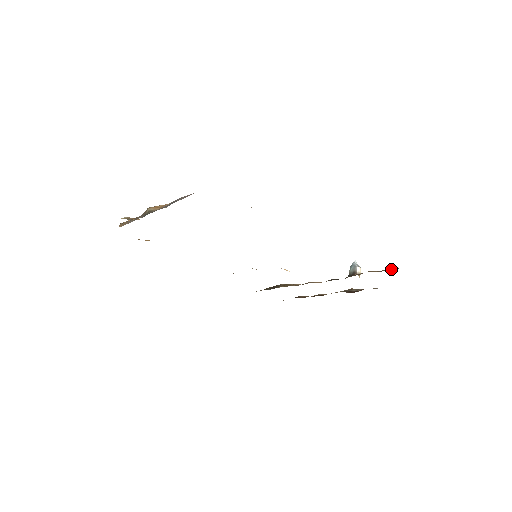
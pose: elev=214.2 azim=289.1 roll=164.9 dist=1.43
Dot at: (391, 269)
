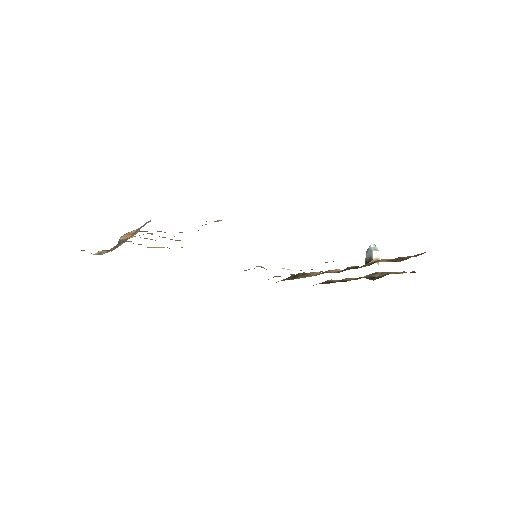
Dot at: (402, 258)
